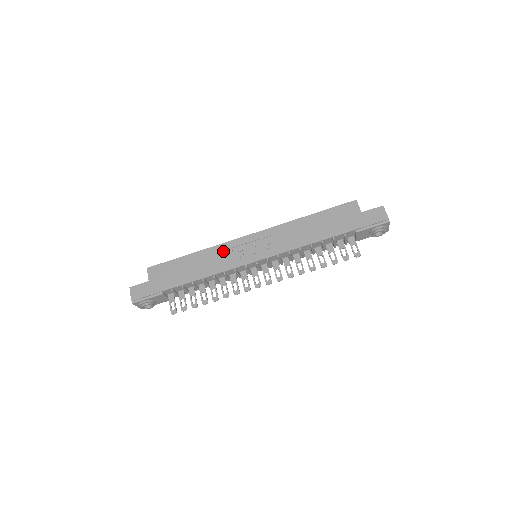
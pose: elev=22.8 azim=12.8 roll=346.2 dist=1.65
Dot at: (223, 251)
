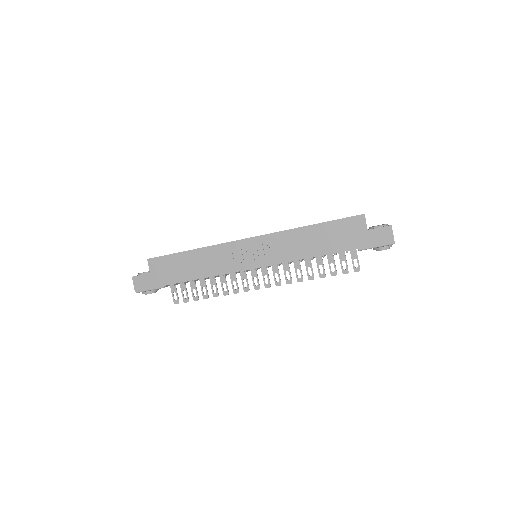
Dot at: (223, 252)
